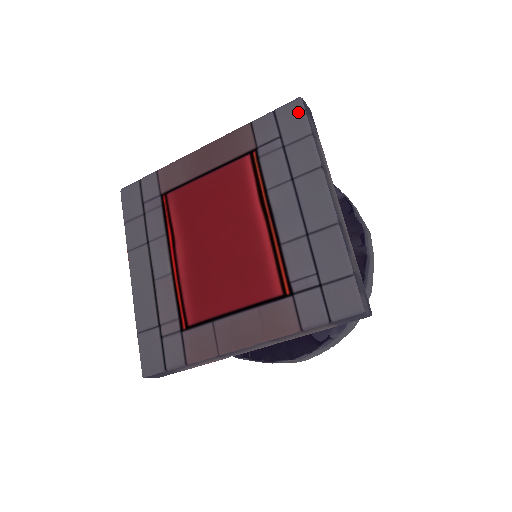
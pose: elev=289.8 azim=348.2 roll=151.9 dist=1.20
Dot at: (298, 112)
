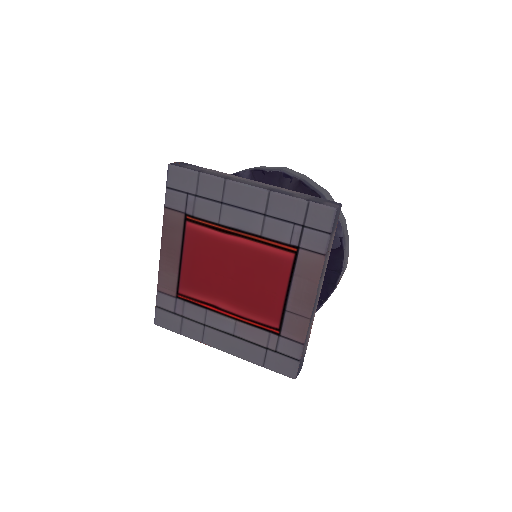
Dot at: (178, 172)
